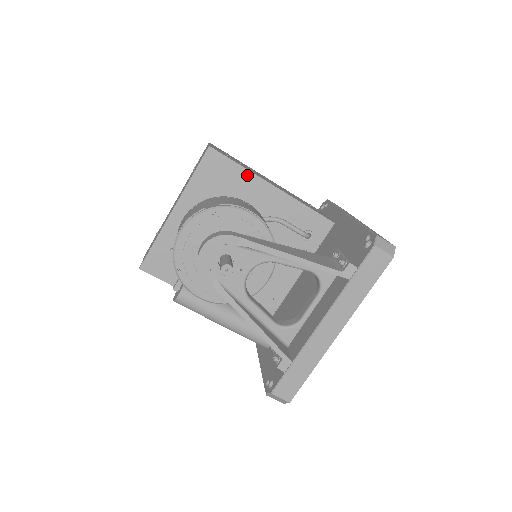
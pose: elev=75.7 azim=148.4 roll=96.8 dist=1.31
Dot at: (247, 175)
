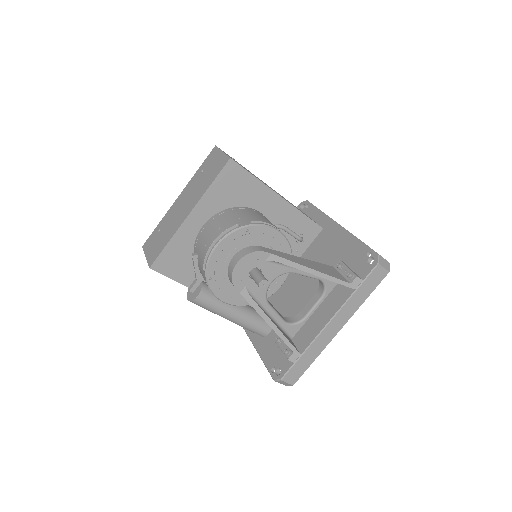
Dot at: (259, 186)
